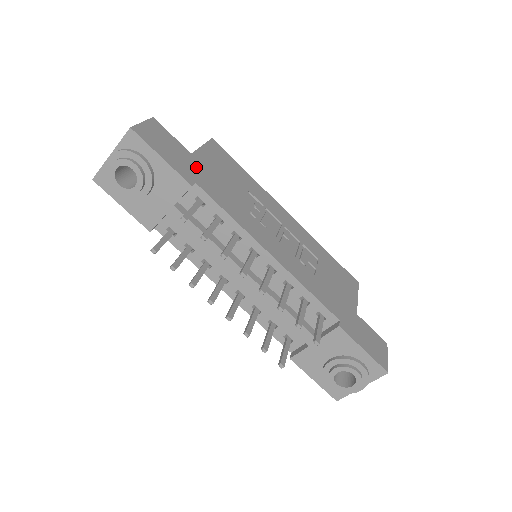
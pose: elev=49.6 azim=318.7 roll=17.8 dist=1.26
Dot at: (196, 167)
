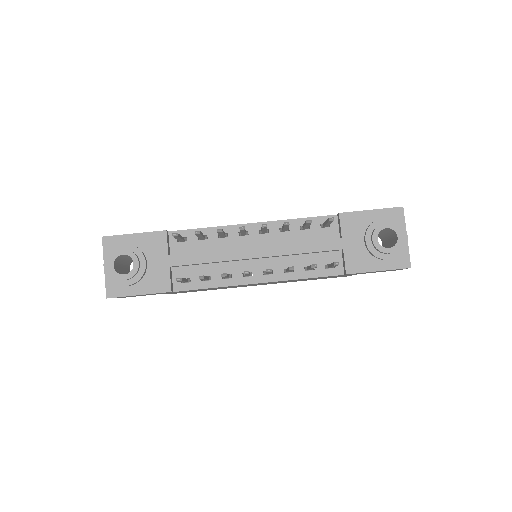
Dot at: occluded
